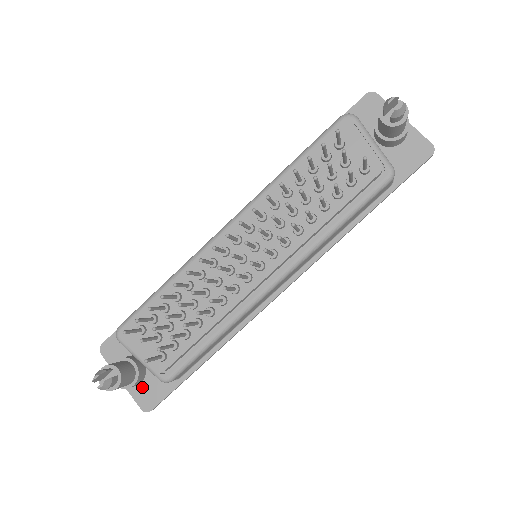
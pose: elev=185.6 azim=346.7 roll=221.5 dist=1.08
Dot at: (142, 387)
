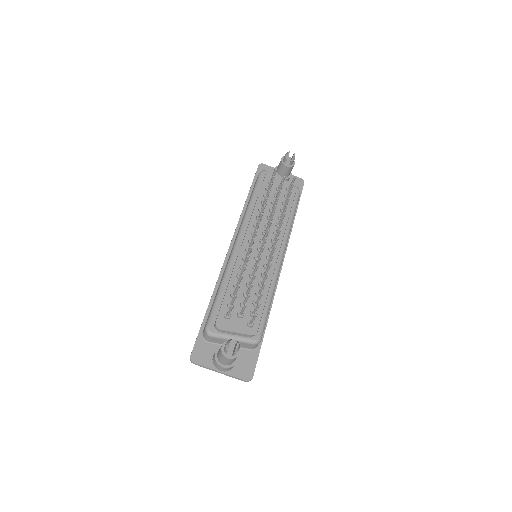
Dot at: (237, 366)
